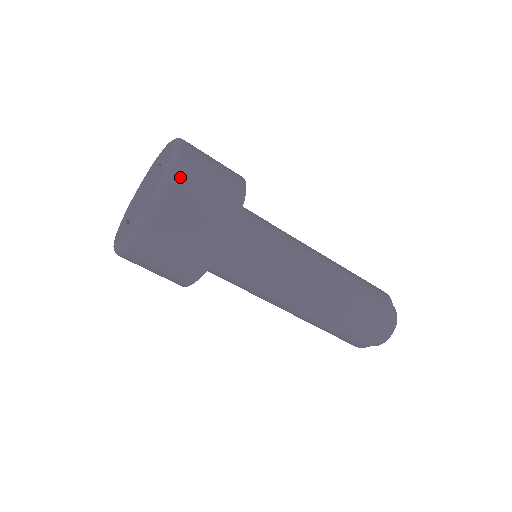
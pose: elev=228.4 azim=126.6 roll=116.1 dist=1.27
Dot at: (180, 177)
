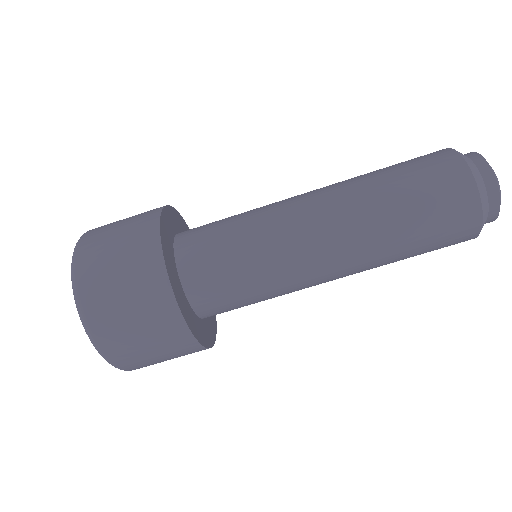
Dot at: (85, 285)
